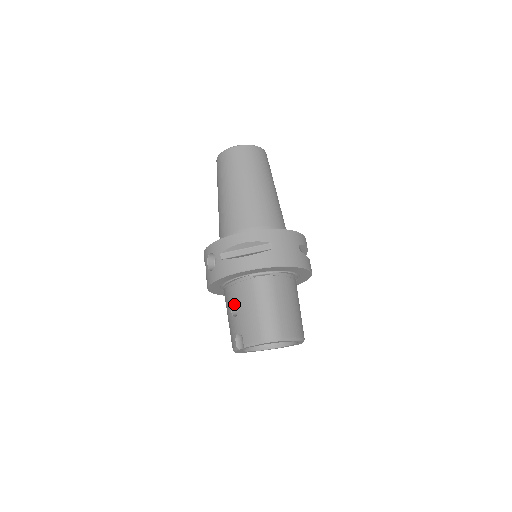
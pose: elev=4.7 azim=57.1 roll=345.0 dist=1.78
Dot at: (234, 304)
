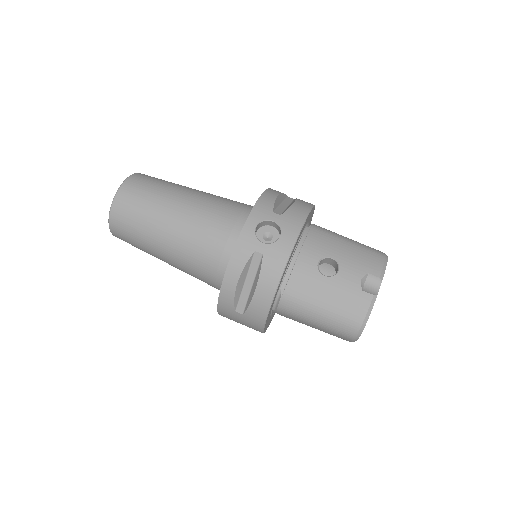
Dot at: (318, 271)
